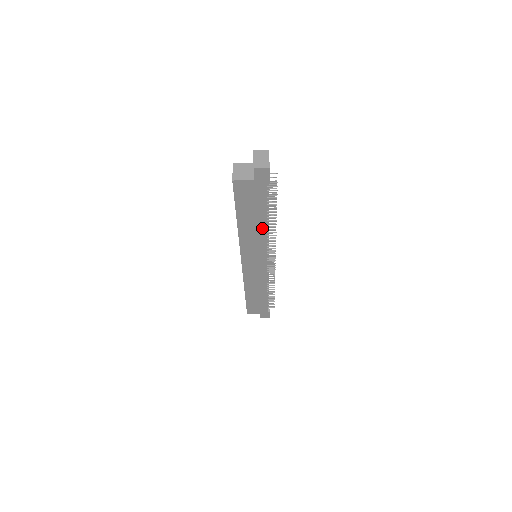
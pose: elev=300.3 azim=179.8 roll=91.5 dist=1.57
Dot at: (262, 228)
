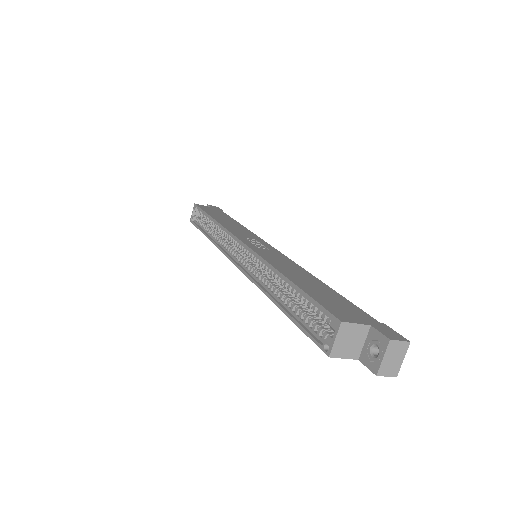
Dot at: occluded
